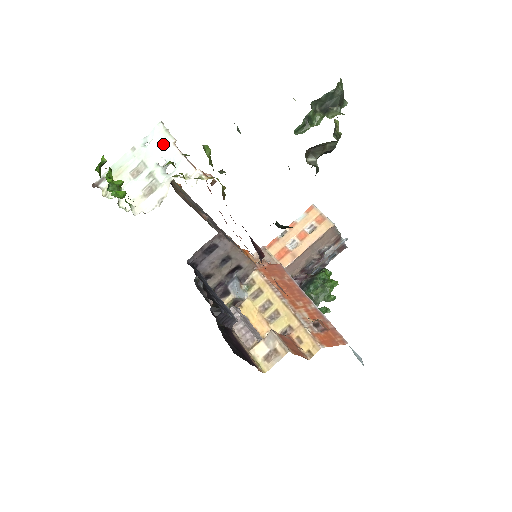
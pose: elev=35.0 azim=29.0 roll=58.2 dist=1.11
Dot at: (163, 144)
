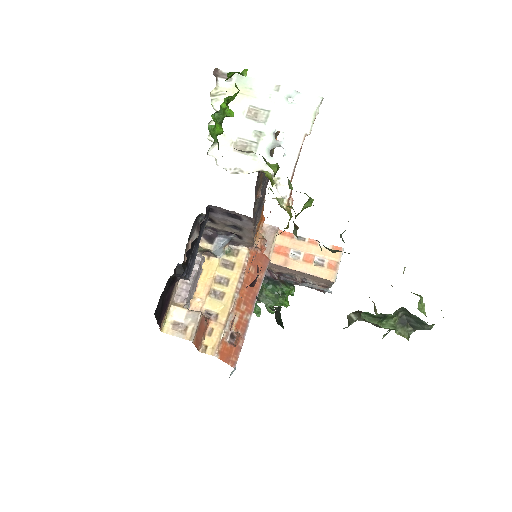
Dot at: (299, 123)
